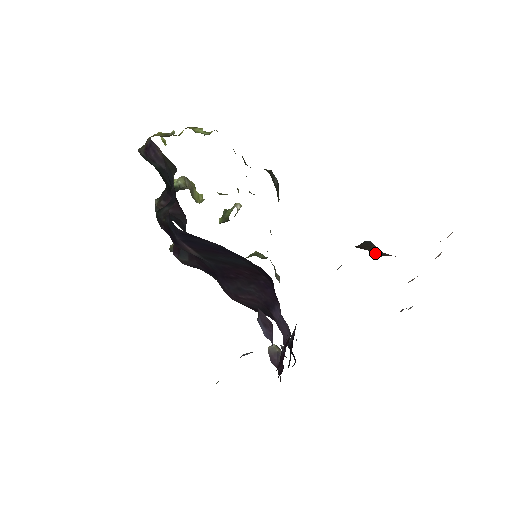
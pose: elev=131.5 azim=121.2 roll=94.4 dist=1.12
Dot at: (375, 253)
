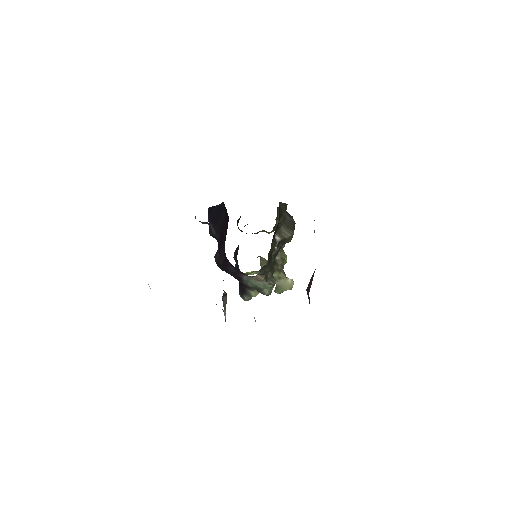
Dot at: occluded
